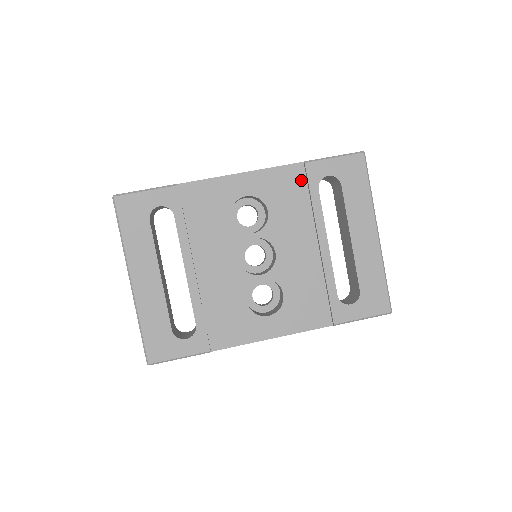
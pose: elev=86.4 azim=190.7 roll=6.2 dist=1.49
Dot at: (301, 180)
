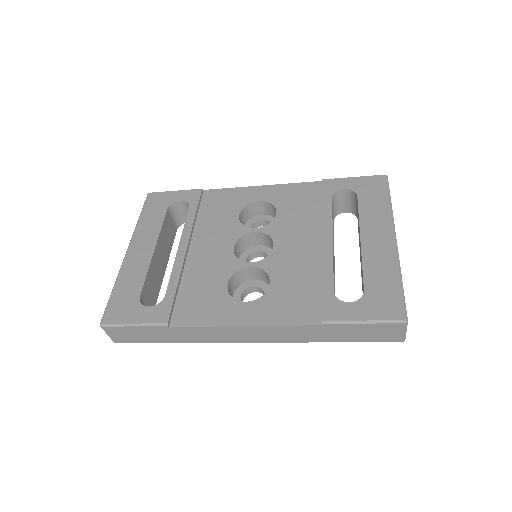
Dot at: (317, 193)
